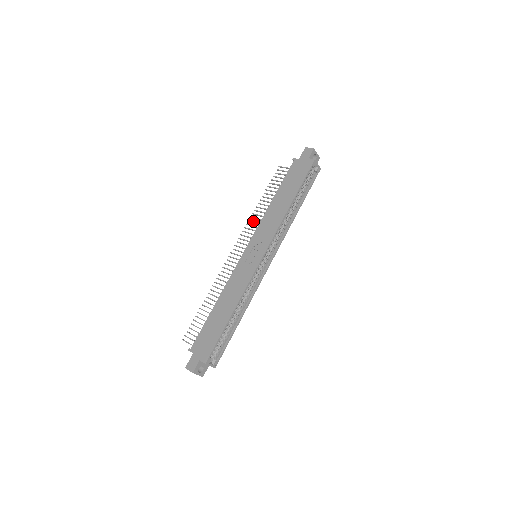
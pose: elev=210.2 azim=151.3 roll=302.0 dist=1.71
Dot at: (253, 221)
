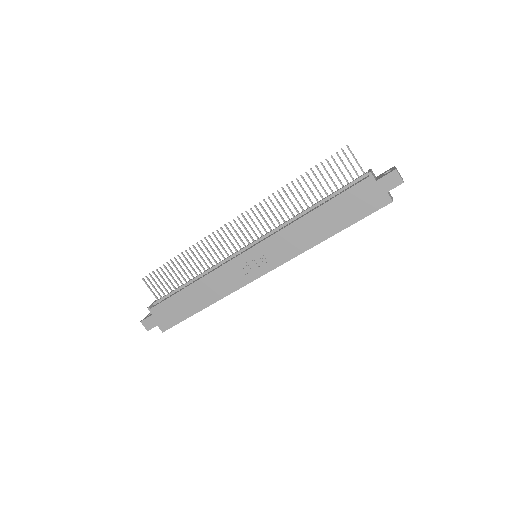
Dot at: (273, 204)
